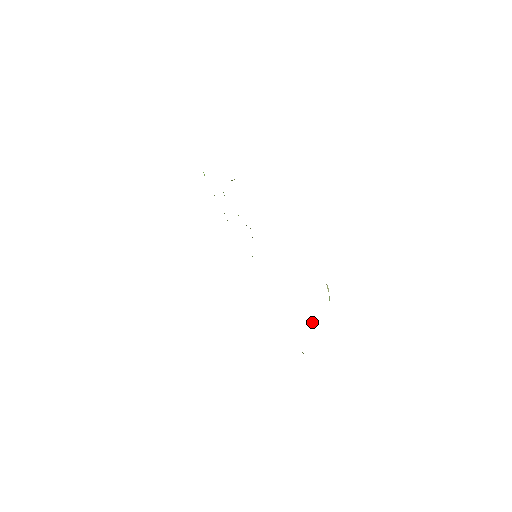
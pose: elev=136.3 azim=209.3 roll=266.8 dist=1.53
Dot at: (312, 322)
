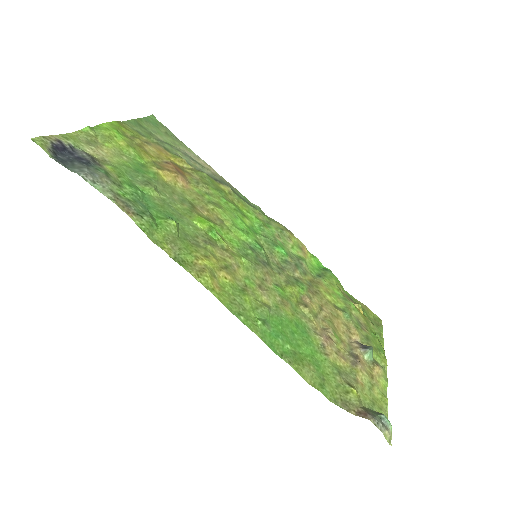
Dot at: (368, 355)
